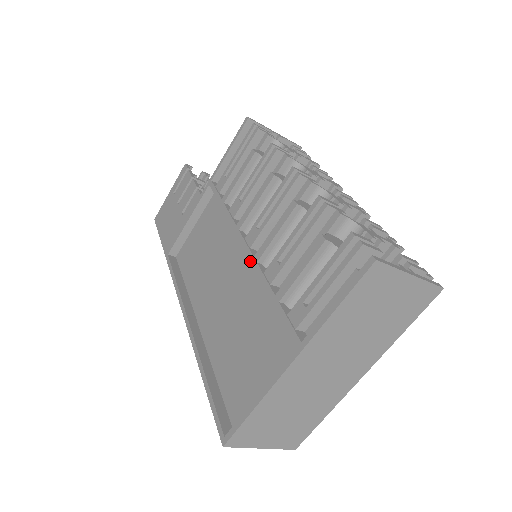
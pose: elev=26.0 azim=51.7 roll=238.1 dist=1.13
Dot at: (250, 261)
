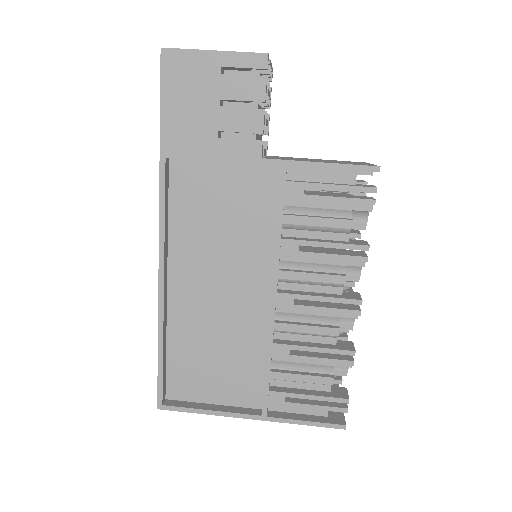
Dot at: (269, 322)
